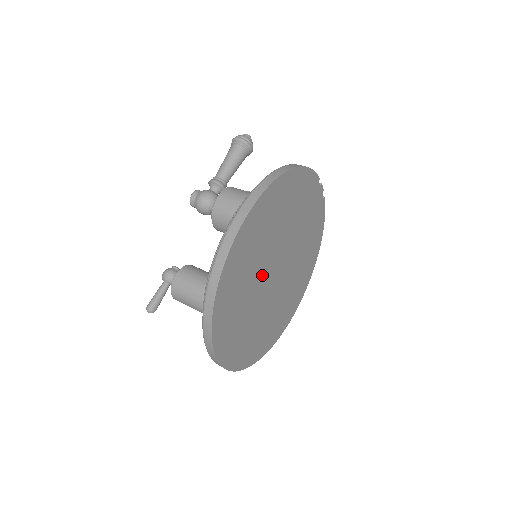
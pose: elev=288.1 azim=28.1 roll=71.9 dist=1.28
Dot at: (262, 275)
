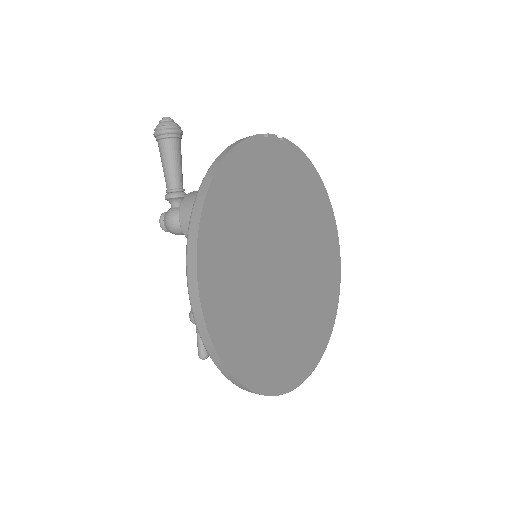
Dot at: (269, 289)
